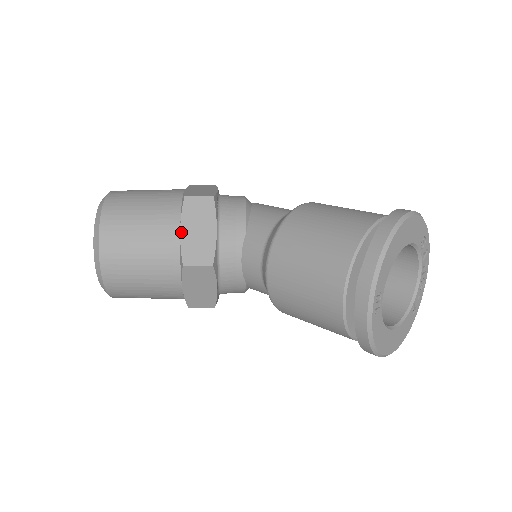
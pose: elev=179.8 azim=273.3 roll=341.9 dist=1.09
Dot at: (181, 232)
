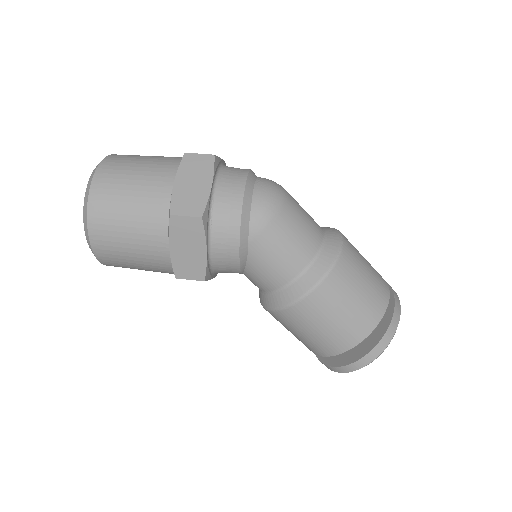
Dot at: occluded
